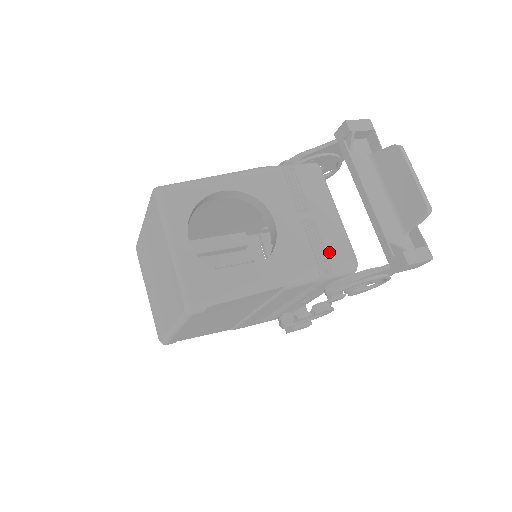
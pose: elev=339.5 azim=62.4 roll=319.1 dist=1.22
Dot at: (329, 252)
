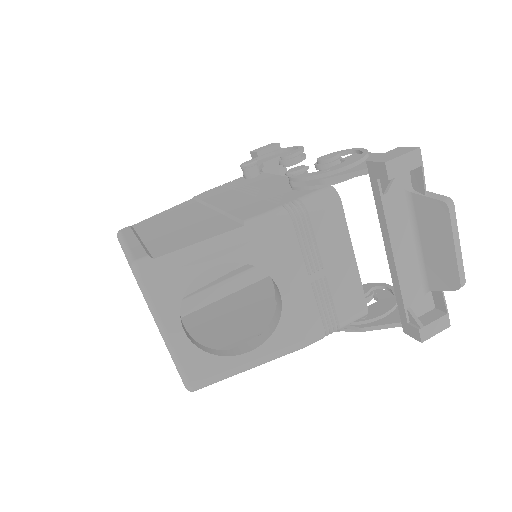
Dot at: (339, 312)
